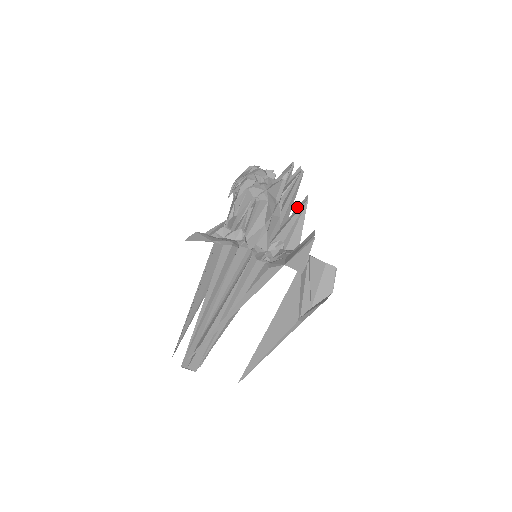
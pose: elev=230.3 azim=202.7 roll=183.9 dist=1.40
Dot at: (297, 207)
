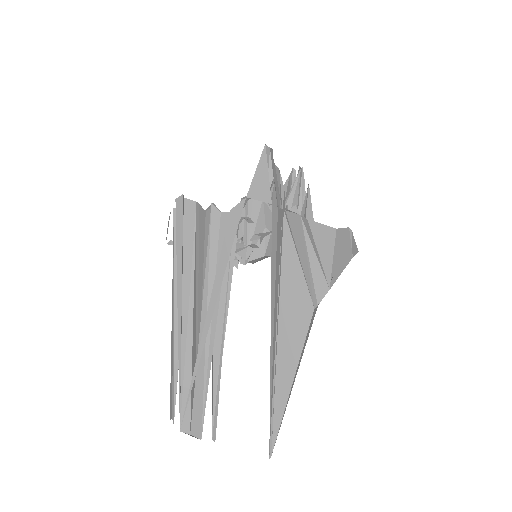
Dot at: occluded
